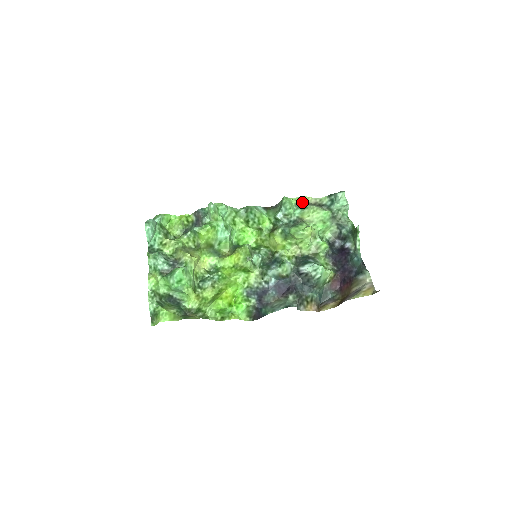
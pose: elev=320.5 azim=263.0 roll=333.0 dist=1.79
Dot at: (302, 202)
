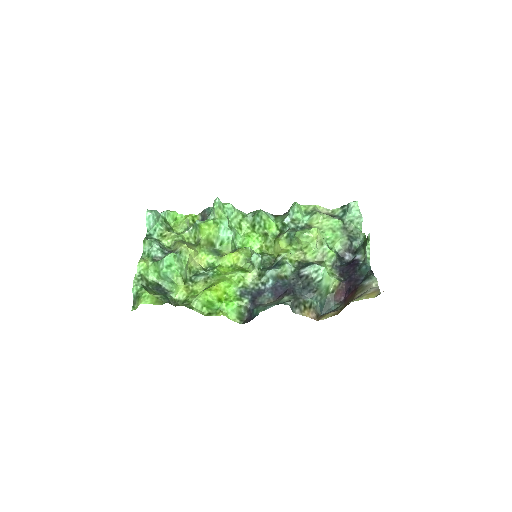
Dot at: (312, 209)
